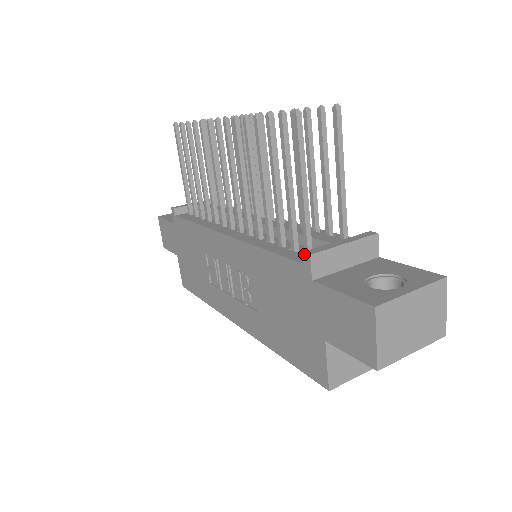
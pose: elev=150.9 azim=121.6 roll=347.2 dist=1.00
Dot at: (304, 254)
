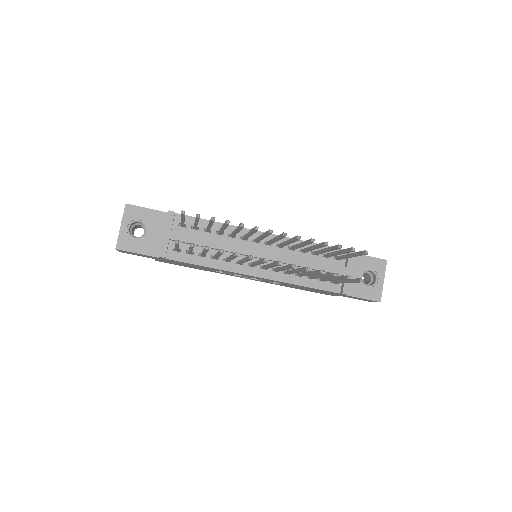
Dot at: occluded
